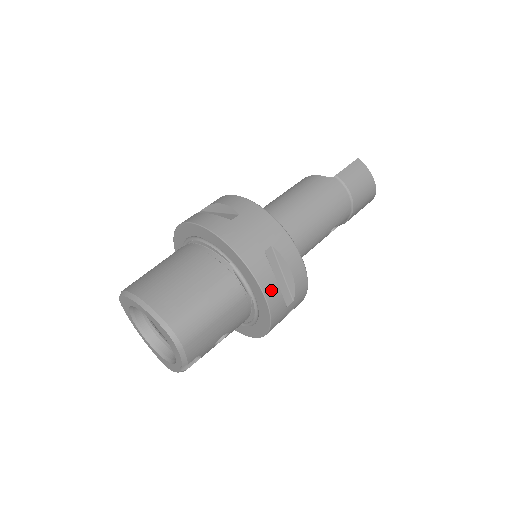
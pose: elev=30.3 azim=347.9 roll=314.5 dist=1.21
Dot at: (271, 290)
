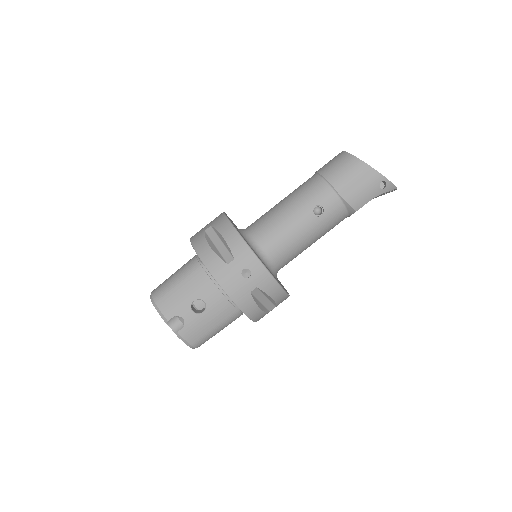
Dot at: (204, 251)
